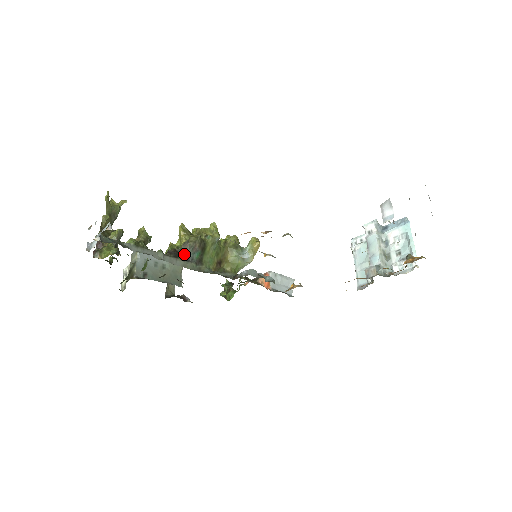
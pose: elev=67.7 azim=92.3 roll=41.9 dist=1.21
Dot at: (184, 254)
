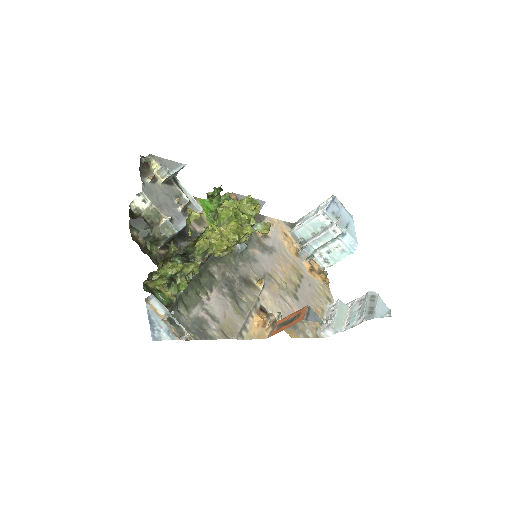
Dot at: occluded
